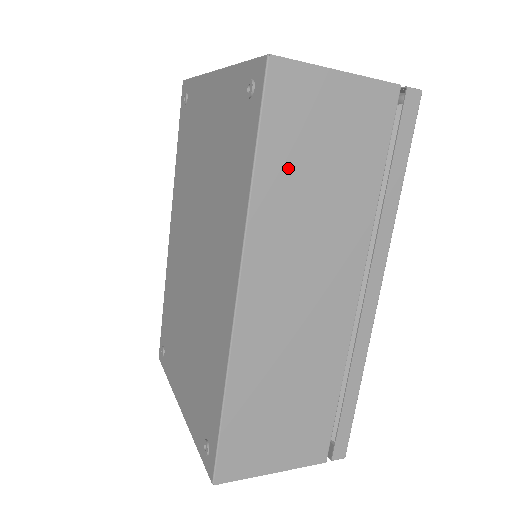
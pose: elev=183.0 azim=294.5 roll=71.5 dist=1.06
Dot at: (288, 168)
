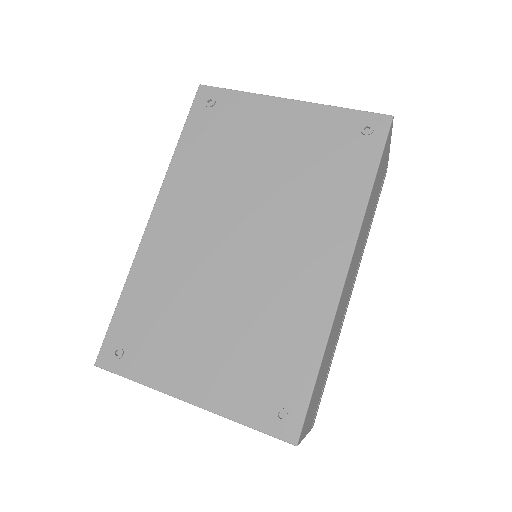
Dot at: occluded
